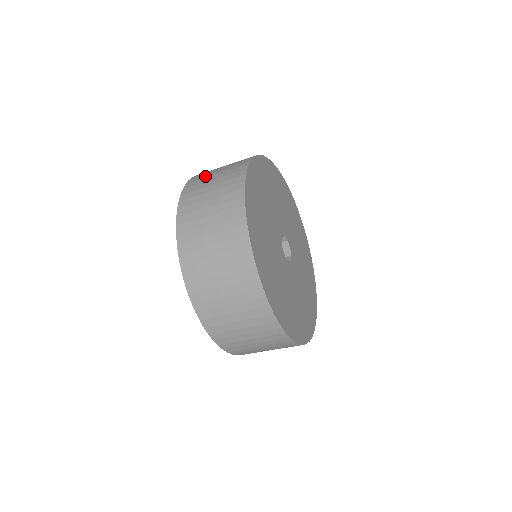
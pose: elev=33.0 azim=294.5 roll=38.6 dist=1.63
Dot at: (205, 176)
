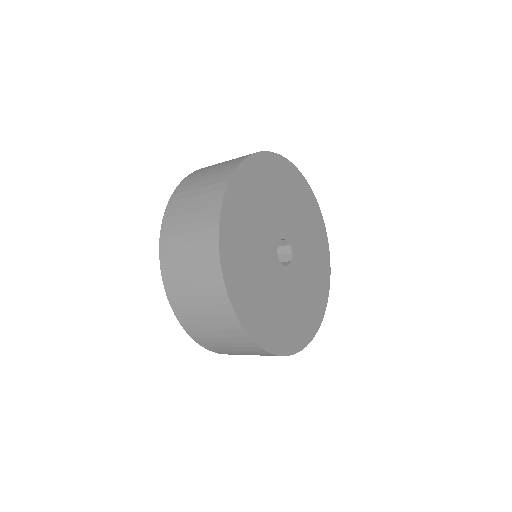
Dot at: (209, 167)
